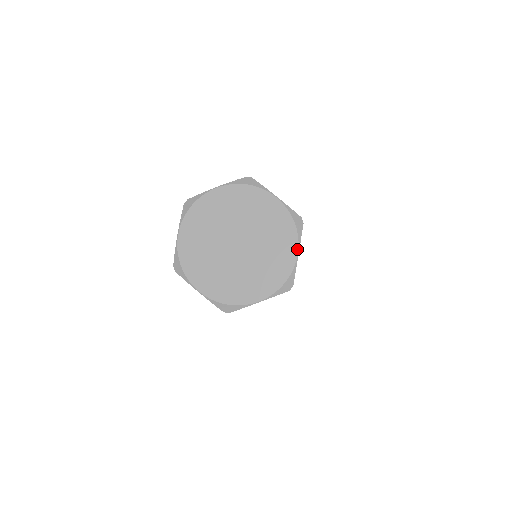
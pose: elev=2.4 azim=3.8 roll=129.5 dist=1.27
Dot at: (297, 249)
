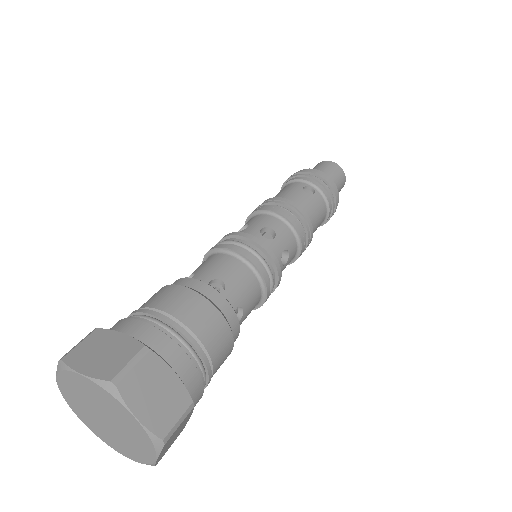
Dot at: (131, 414)
